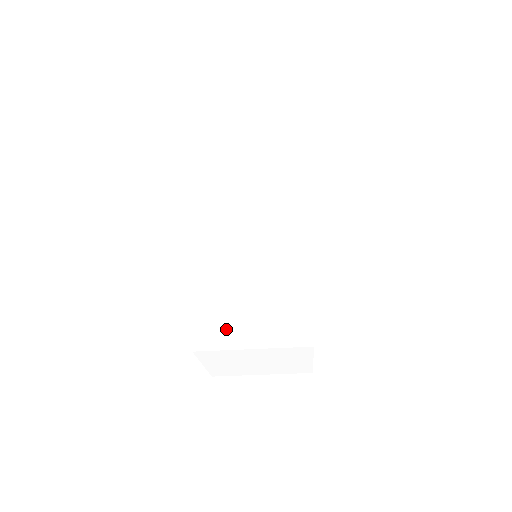
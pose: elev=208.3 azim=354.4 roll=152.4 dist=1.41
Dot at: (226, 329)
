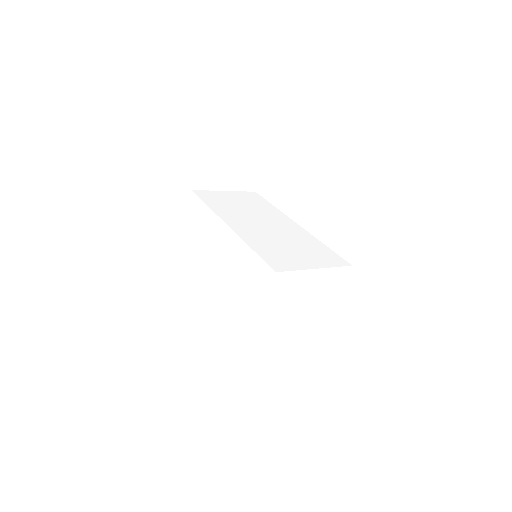
Dot at: (289, 261)
